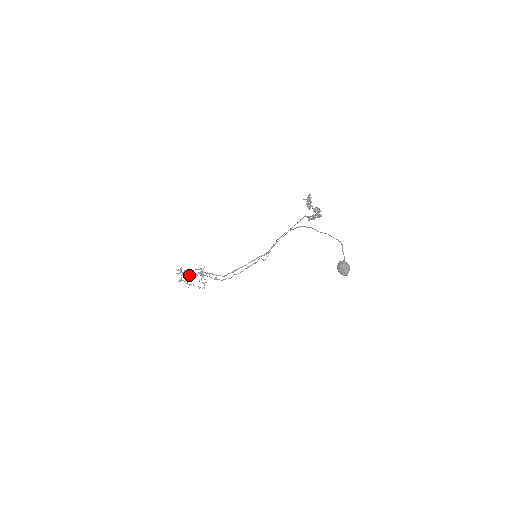
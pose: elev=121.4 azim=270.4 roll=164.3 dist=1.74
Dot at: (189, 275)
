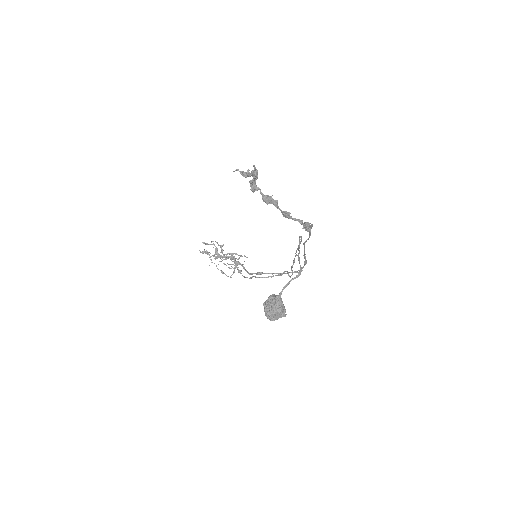
Dot at: (215, 252)
